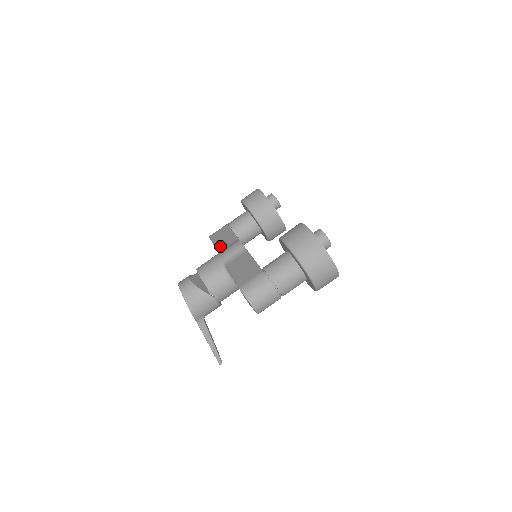
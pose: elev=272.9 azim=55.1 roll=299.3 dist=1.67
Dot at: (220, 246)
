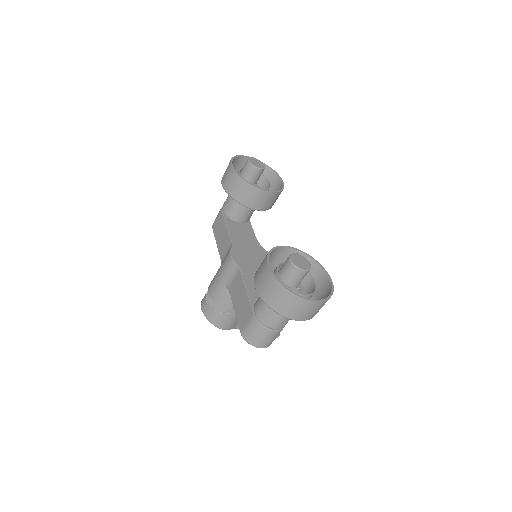
Dot at: (220, 251)
